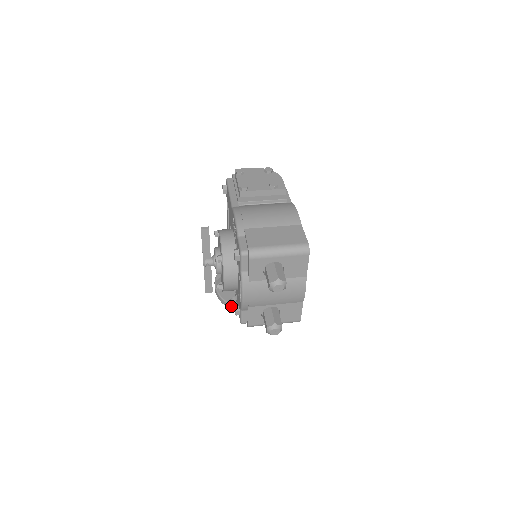
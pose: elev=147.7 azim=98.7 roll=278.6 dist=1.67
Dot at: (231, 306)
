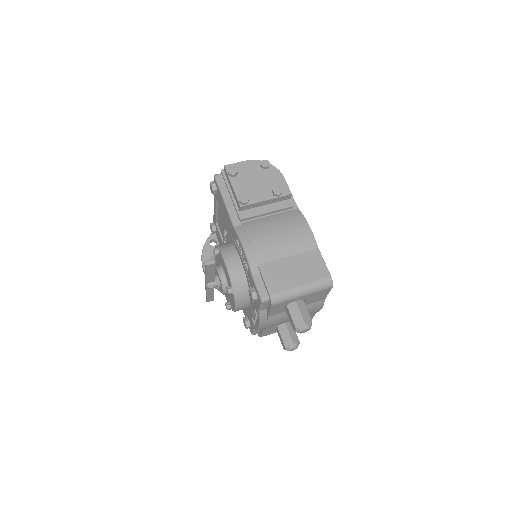
Dot at: occluded
